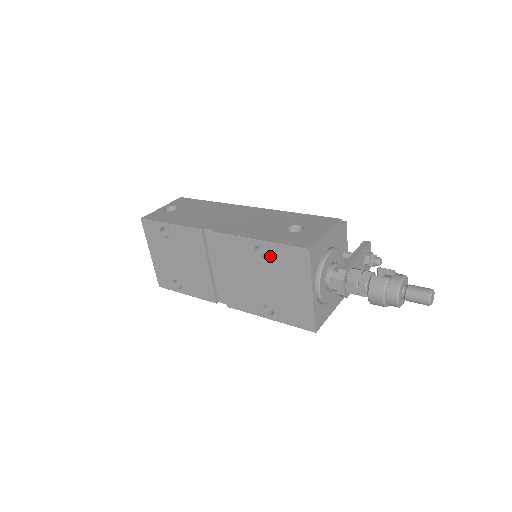
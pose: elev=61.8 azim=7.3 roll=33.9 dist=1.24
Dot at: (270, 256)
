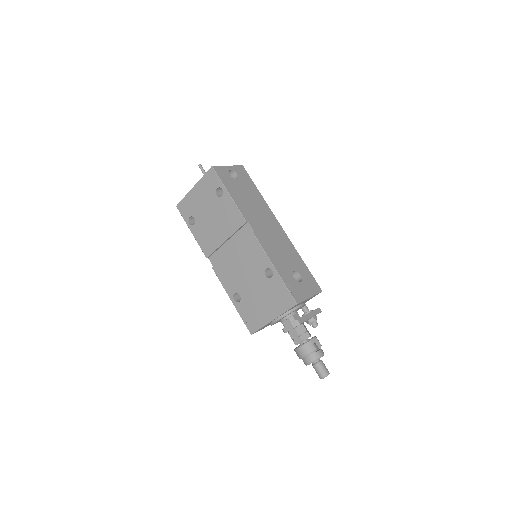
Dot at: (272, 281)
